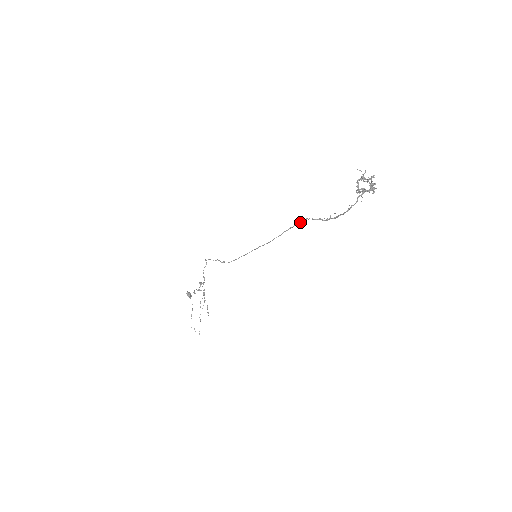
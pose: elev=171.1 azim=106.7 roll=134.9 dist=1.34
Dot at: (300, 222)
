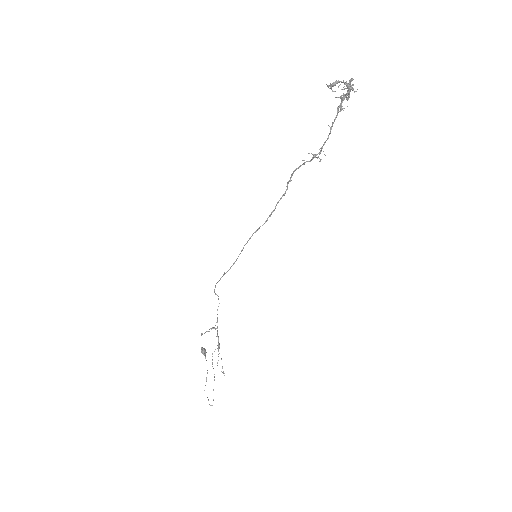
Dot at: (289, 180)
